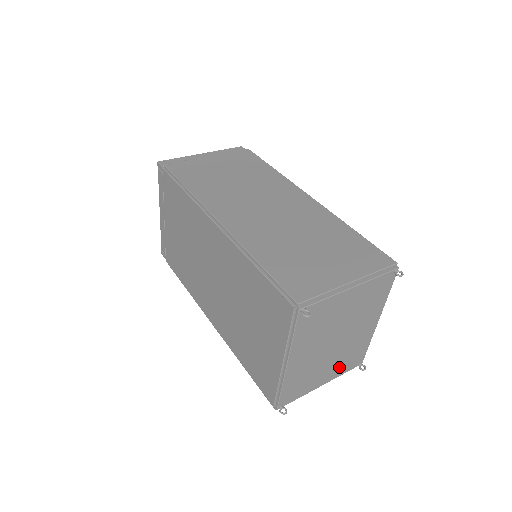
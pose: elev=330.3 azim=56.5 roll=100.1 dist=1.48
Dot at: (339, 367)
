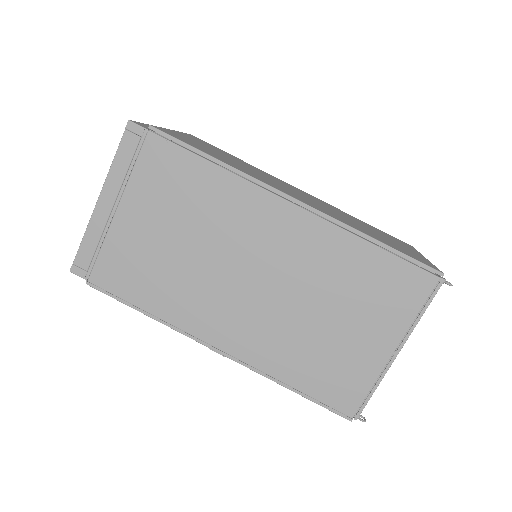
Dot at: occluded
